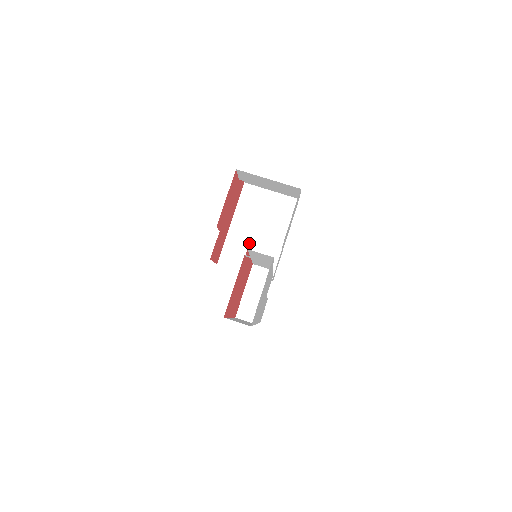
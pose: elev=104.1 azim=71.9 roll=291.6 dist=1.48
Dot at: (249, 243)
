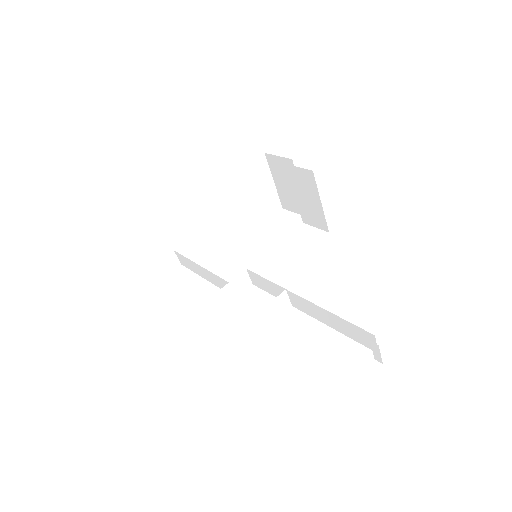
Dot at: (223, 211)
